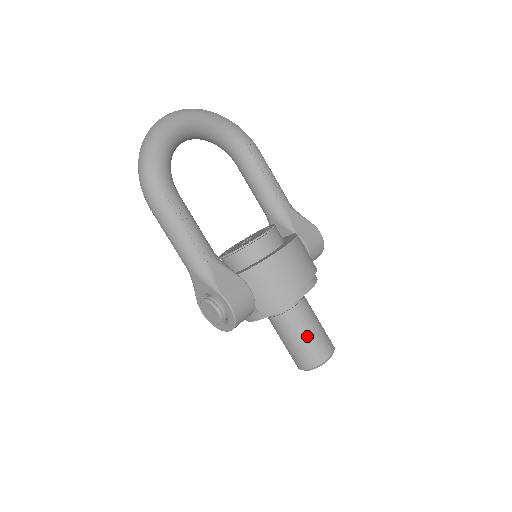
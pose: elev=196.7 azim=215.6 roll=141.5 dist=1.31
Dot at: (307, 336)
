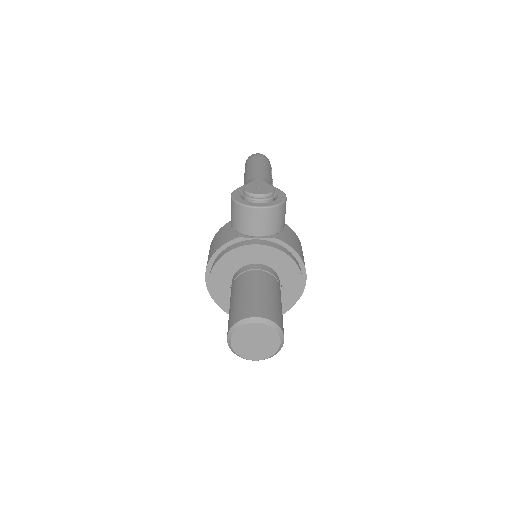
Dot at: (279, 303)
